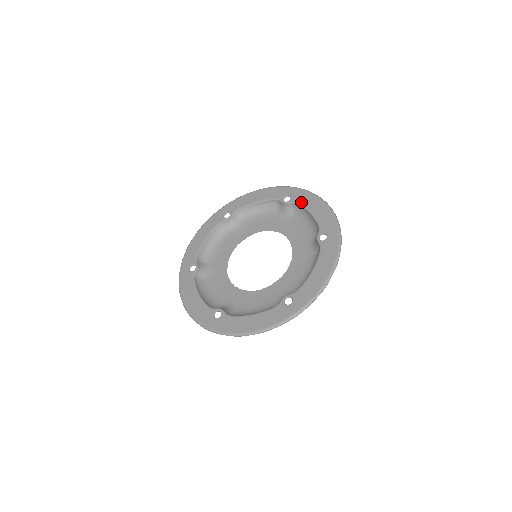
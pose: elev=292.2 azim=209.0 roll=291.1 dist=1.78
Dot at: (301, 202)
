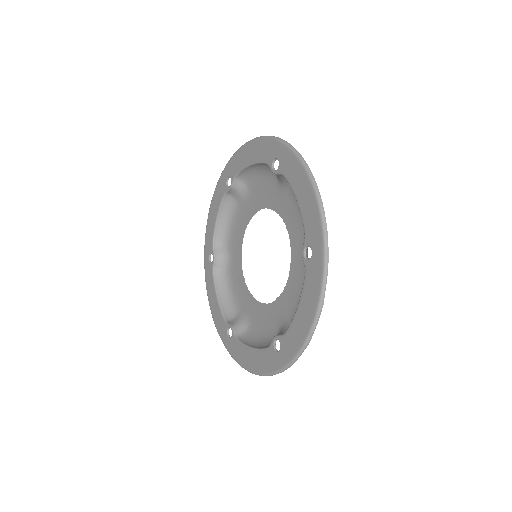
Dot at: (288, 176)
